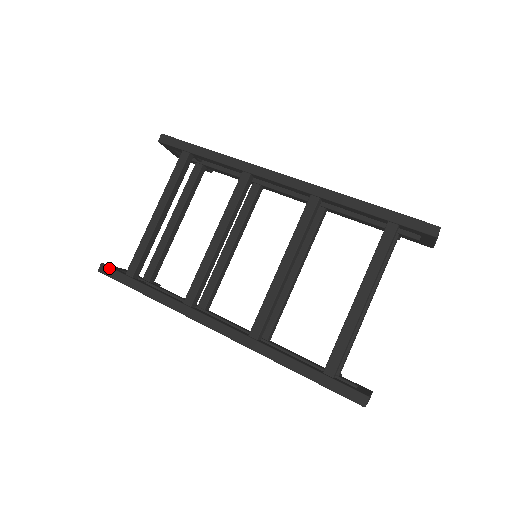
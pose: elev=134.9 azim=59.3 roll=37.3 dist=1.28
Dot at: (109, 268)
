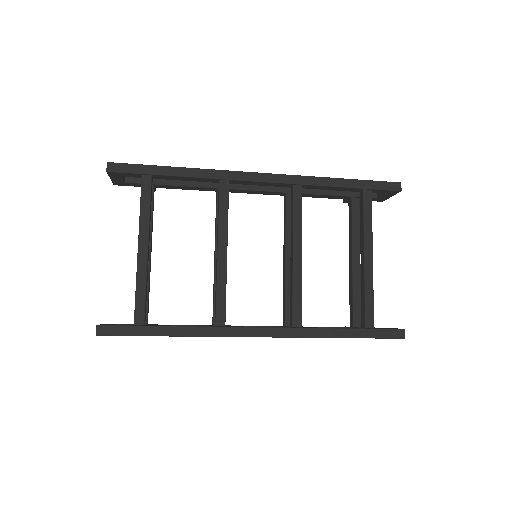
Dot at: (110, 327)
